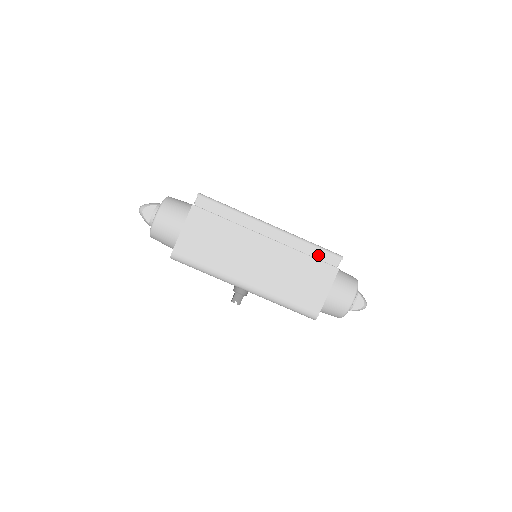
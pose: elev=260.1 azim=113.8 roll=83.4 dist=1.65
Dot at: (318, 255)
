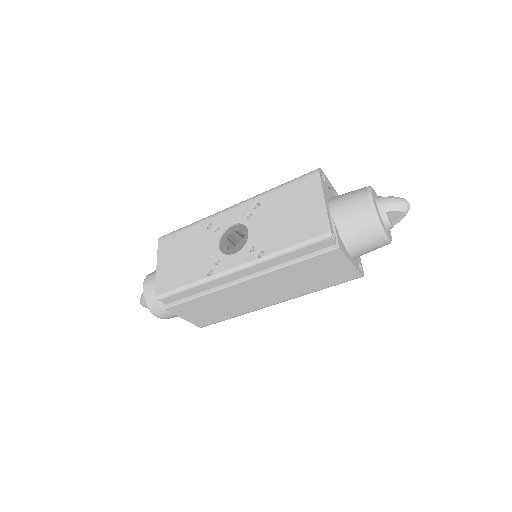
Dot at: (305, 252)
